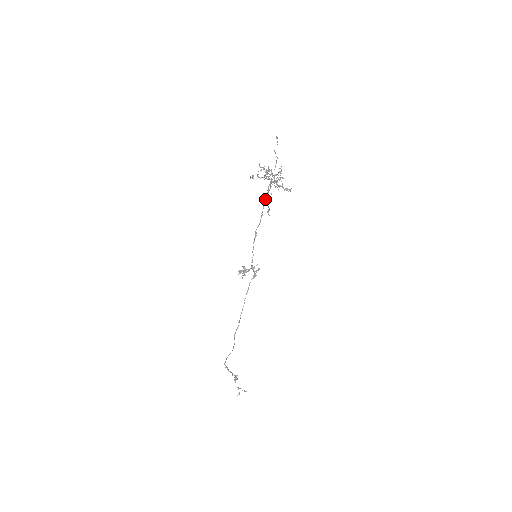
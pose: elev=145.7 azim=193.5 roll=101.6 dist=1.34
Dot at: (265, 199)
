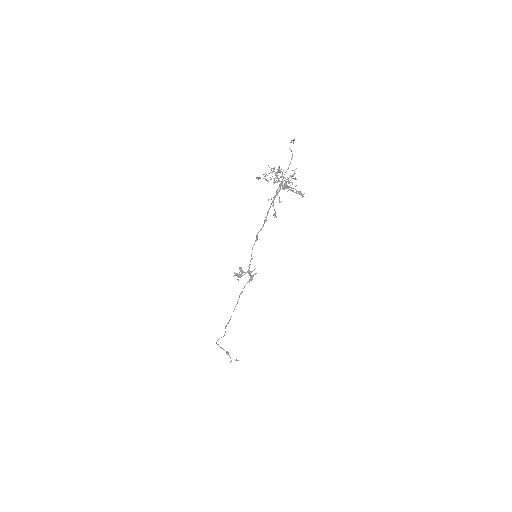
Dot at: (271, 203)
